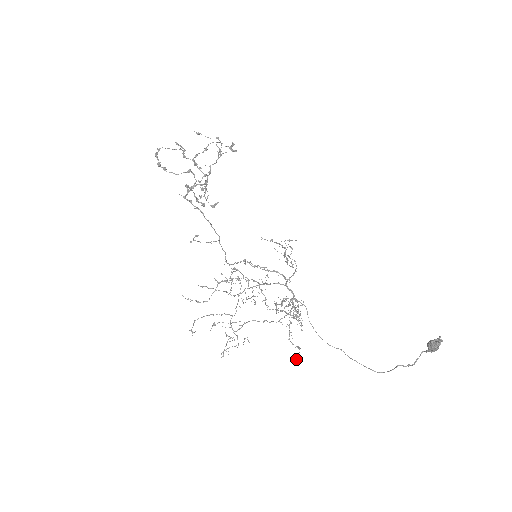
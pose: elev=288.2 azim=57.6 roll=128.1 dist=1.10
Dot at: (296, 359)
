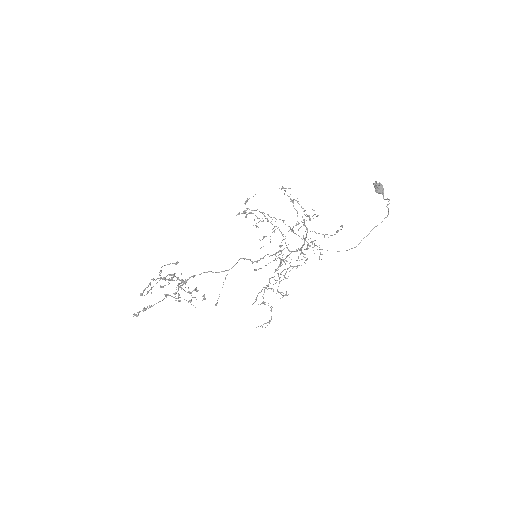
Dot at: (342, 226)
